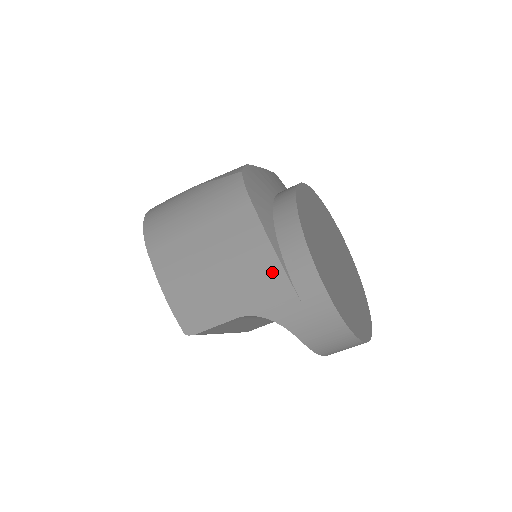
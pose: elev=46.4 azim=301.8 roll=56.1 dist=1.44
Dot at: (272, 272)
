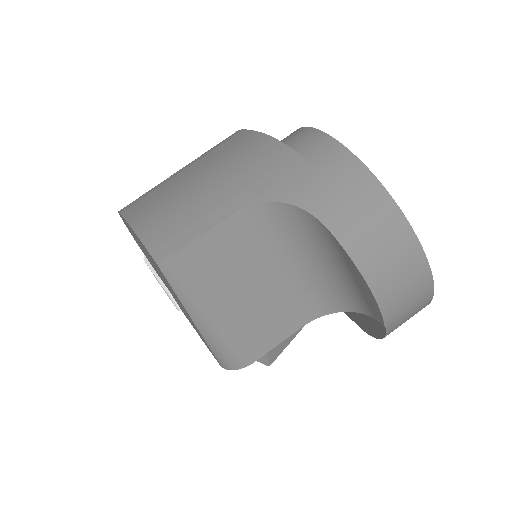
Dot at: (273, 153)
